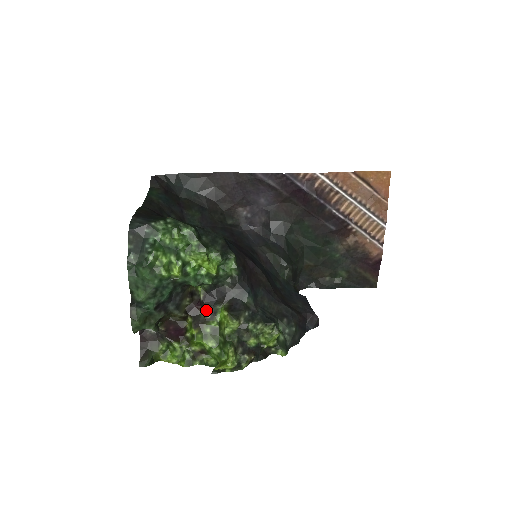
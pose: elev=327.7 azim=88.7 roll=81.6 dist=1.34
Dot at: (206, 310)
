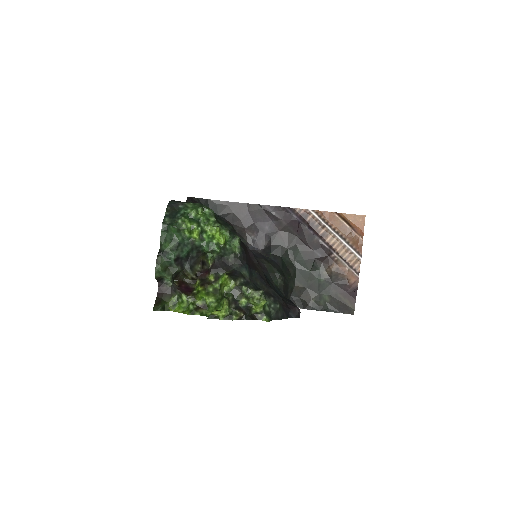
Dot at: (212, 275)
